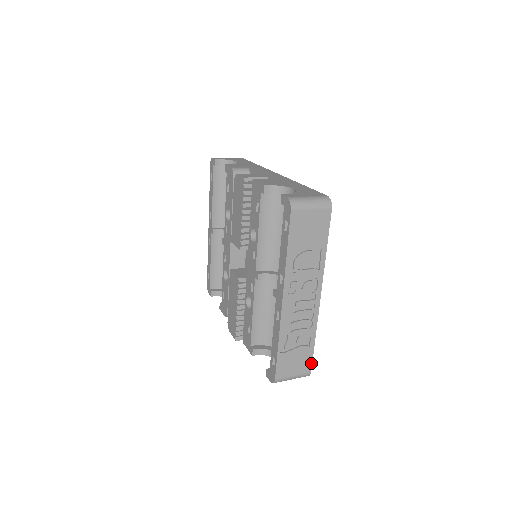
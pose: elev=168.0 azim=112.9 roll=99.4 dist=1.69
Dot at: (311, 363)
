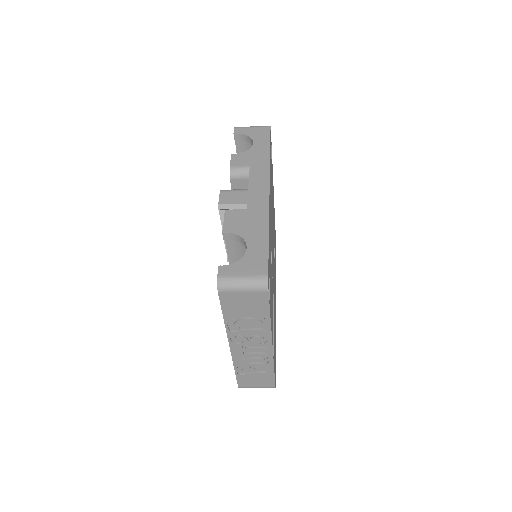
Dot at: (274, 382)
